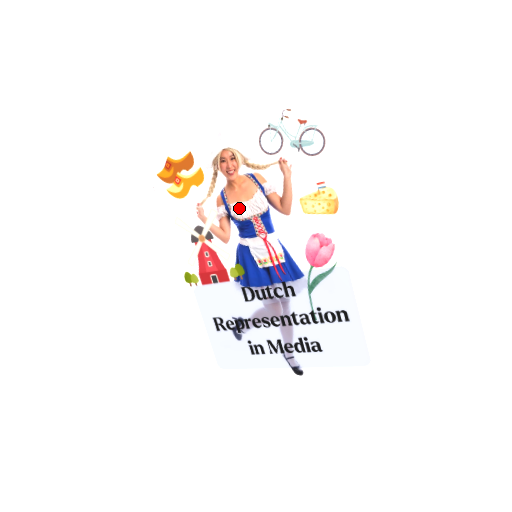
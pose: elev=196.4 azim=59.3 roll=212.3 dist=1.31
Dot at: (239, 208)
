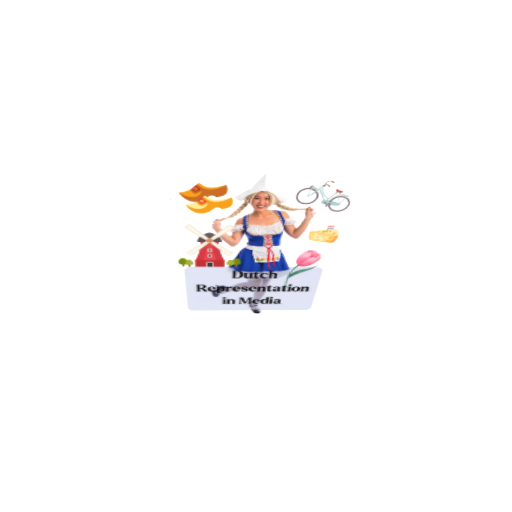
Dot at: (256, 228)
